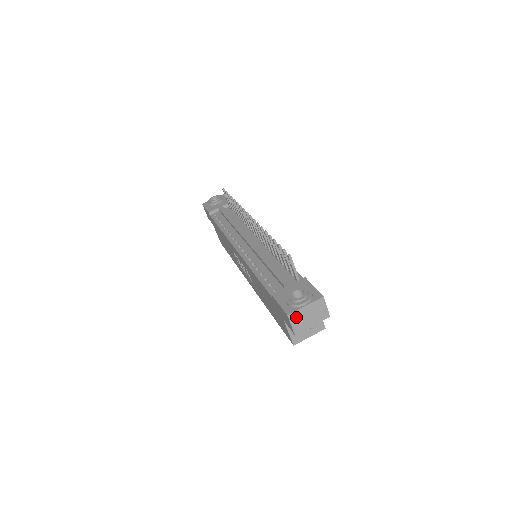
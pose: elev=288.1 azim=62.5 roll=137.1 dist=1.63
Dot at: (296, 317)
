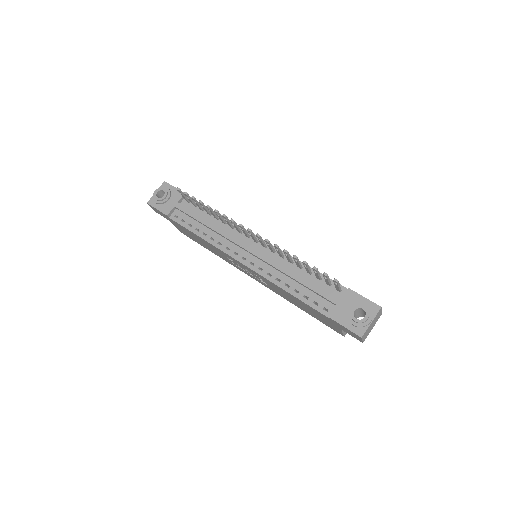
Dot at: (365, 333)
